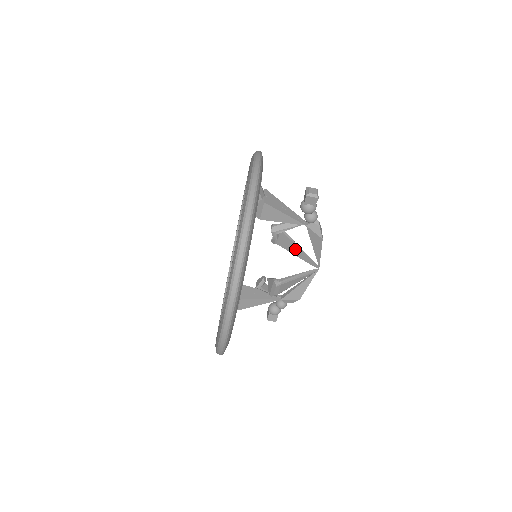
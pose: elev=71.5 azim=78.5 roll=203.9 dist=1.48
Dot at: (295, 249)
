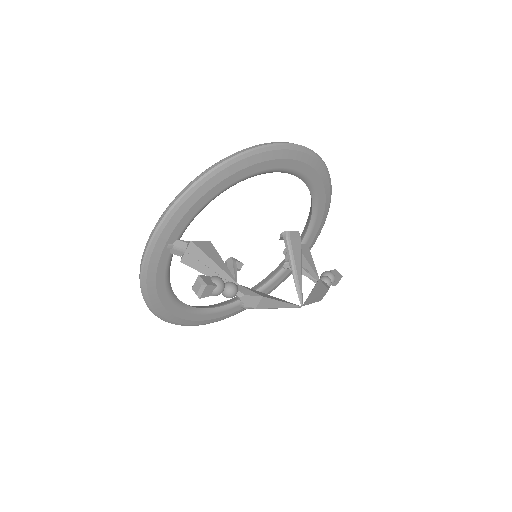
Dot at: occluded
